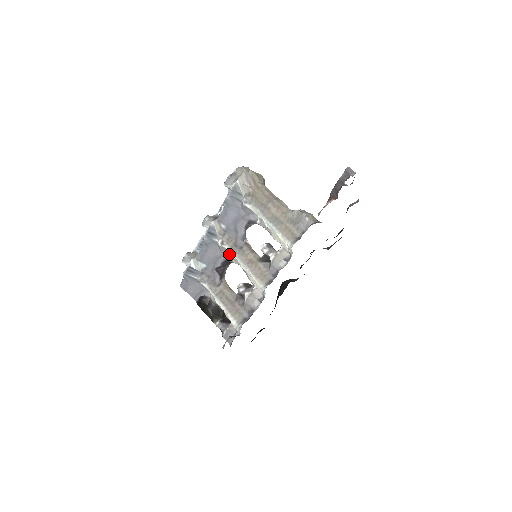
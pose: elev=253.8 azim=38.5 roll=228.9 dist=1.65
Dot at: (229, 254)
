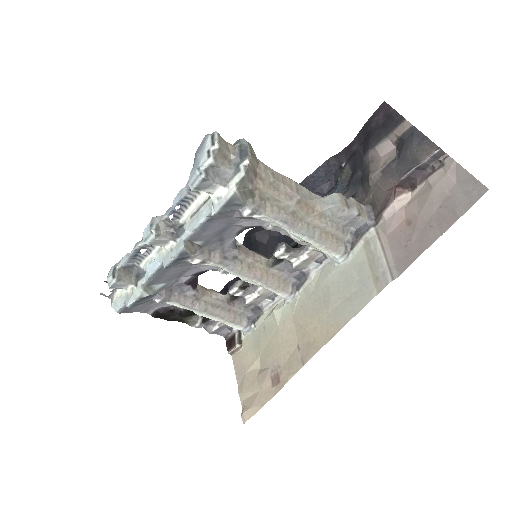
Dot at: occluded
